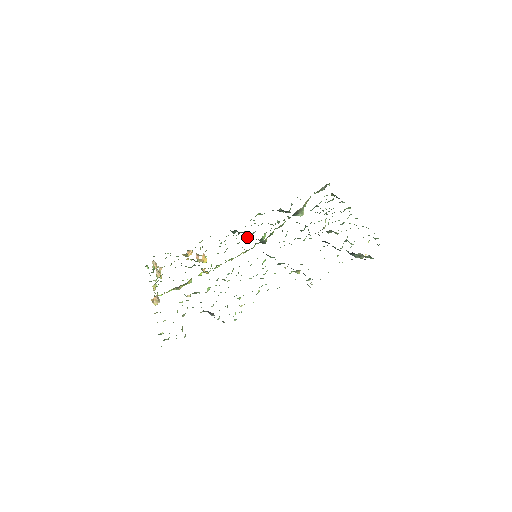
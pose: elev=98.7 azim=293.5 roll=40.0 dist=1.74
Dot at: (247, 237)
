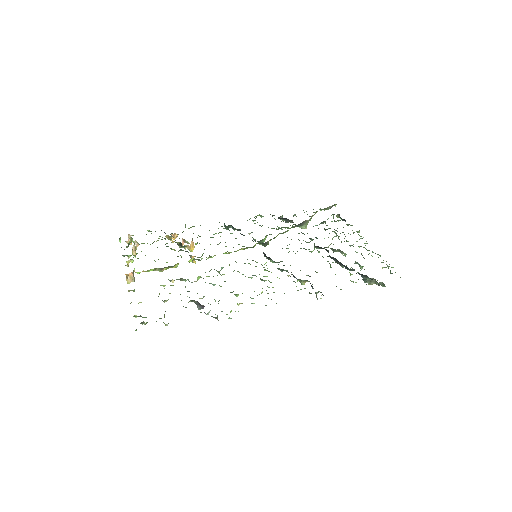
Dot at: (244, 235)
